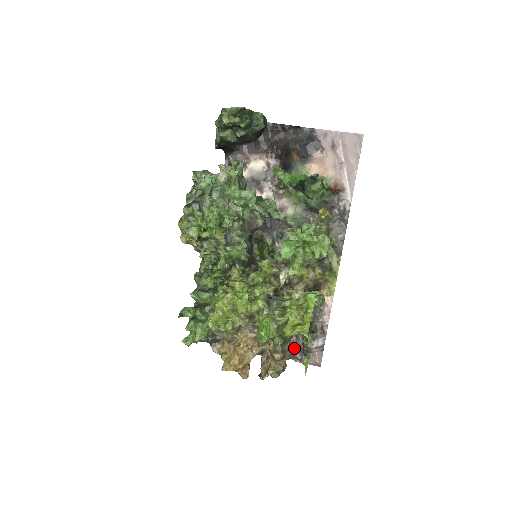
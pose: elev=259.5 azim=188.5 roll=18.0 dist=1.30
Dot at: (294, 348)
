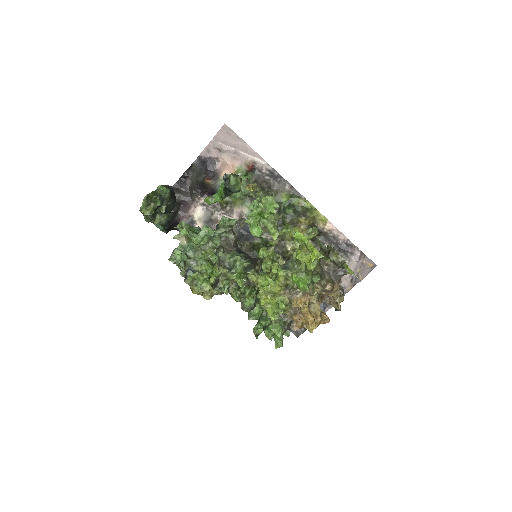
Dot at: (333, 272)
